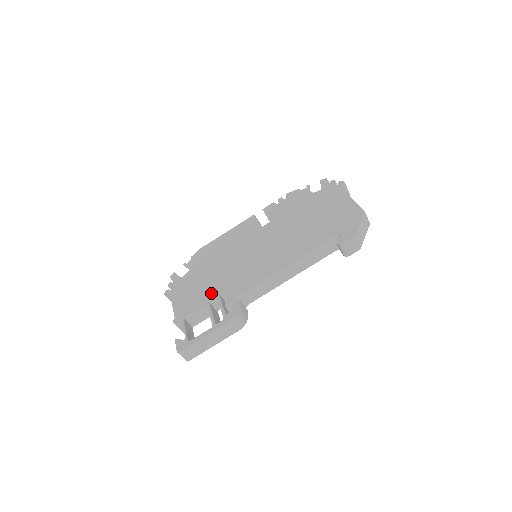
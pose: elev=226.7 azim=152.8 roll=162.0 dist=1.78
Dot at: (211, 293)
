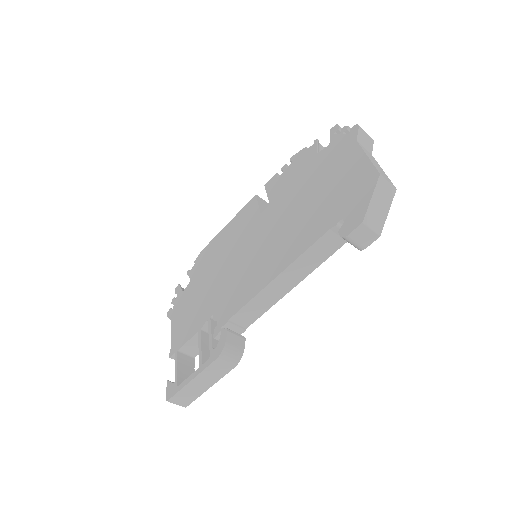
Dot at: (203, 316)
